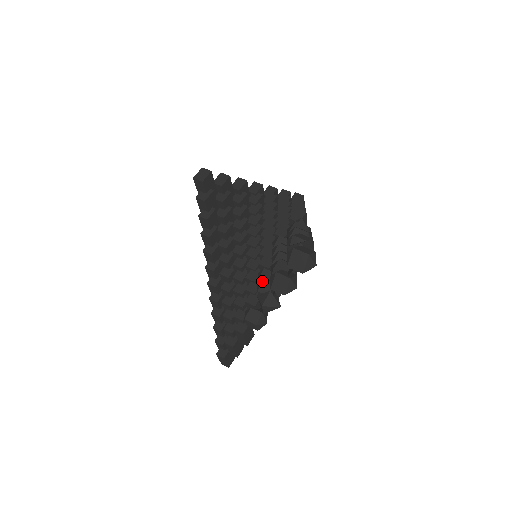
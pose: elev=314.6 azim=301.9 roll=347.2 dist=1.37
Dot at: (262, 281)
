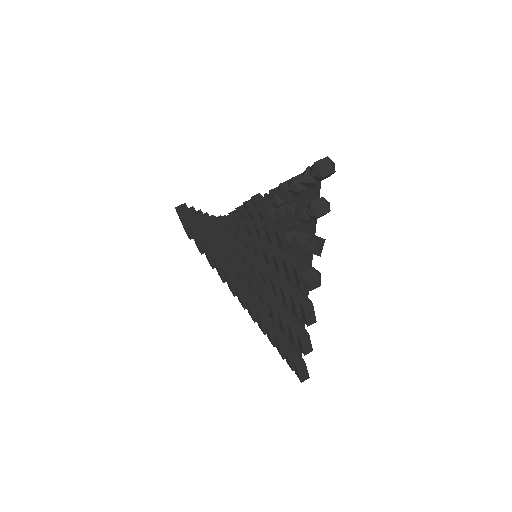
Dot at: (296, 239)
